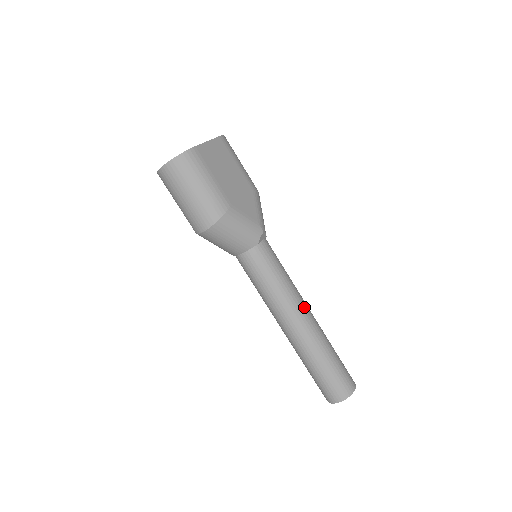
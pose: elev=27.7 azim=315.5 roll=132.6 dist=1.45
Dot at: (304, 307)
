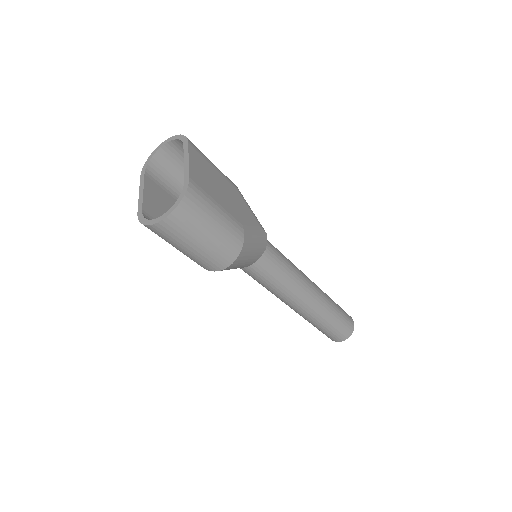
Dot at: (309, 281)
